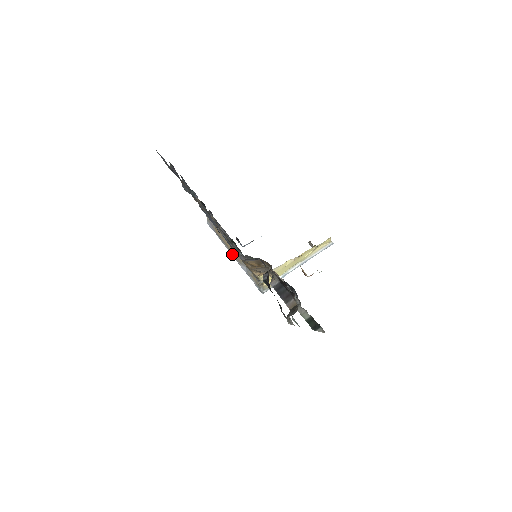
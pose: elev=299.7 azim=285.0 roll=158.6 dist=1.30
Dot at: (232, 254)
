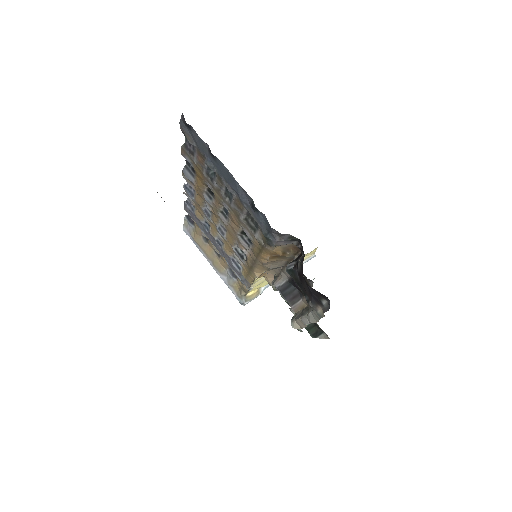
Dot at: (211, 263)
